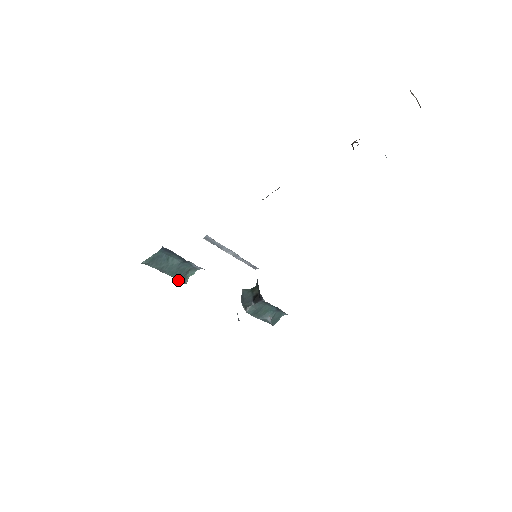
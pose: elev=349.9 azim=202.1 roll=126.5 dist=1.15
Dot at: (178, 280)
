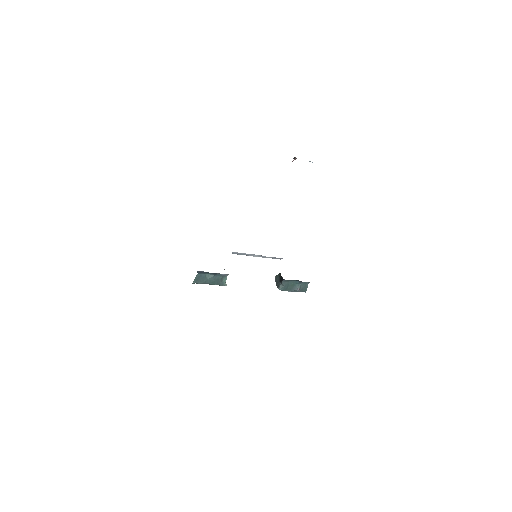
Dot at: (220, 285)
